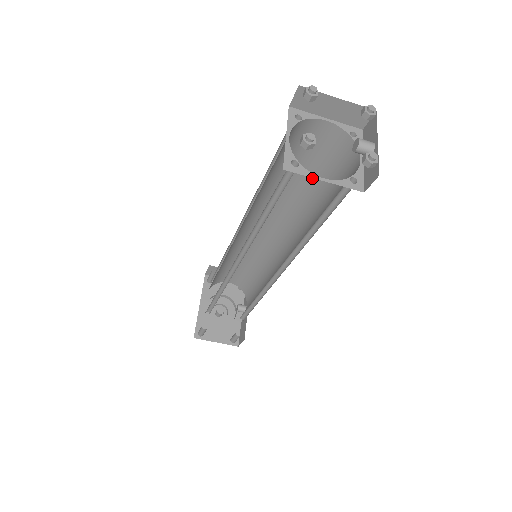
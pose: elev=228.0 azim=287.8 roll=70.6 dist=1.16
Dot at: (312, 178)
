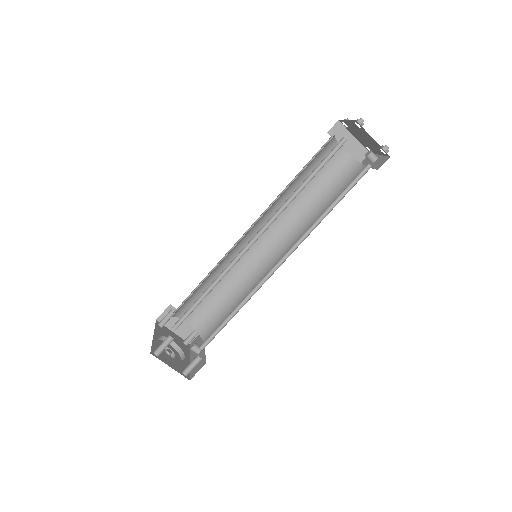
Dot at: (320, 193)
